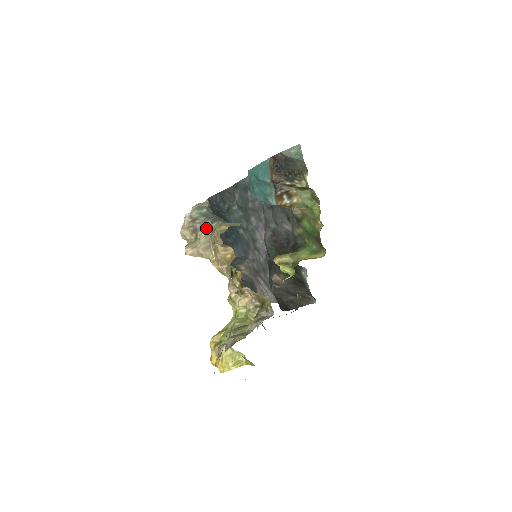
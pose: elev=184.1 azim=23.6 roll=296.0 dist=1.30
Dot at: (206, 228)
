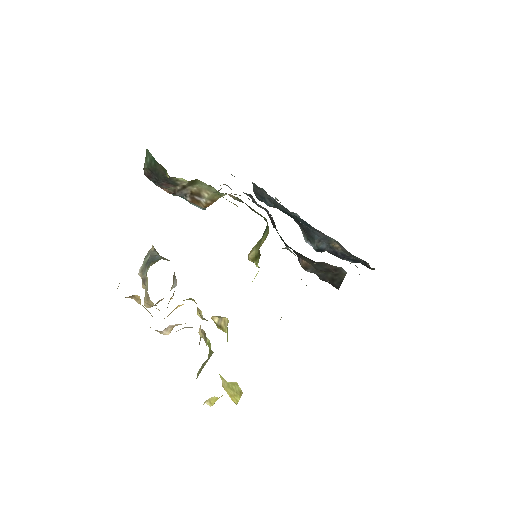
Dot at: (146, 276)
